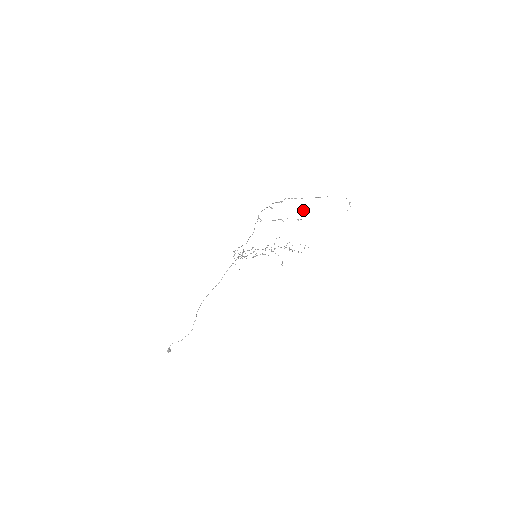
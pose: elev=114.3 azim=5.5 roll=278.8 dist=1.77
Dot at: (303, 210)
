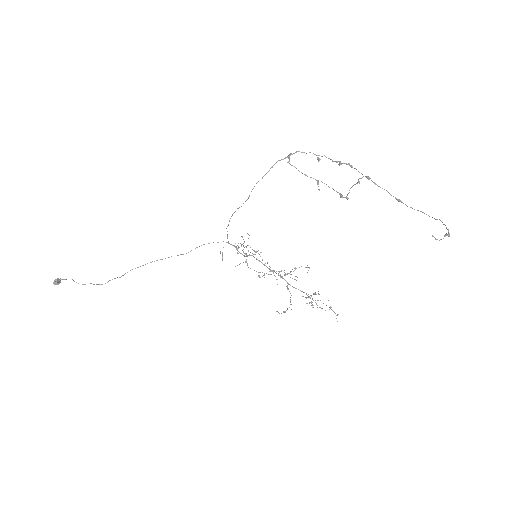
Dot at: occluded
